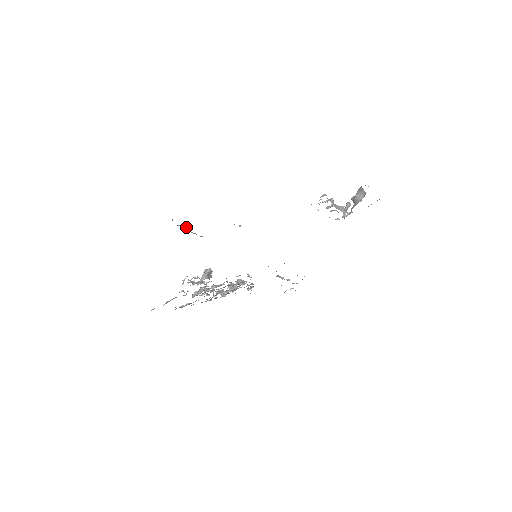
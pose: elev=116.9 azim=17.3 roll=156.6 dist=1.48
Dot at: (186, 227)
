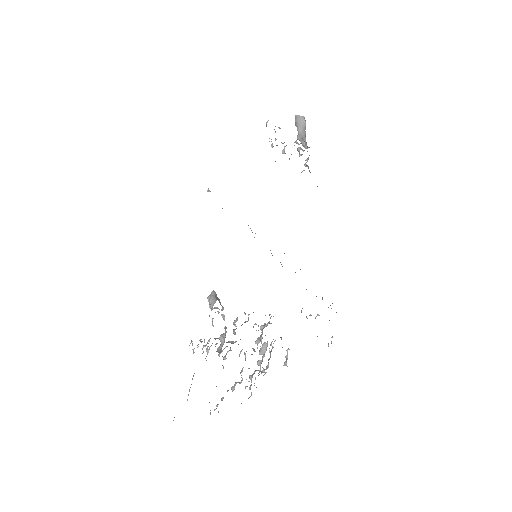
Dot at: occluded
